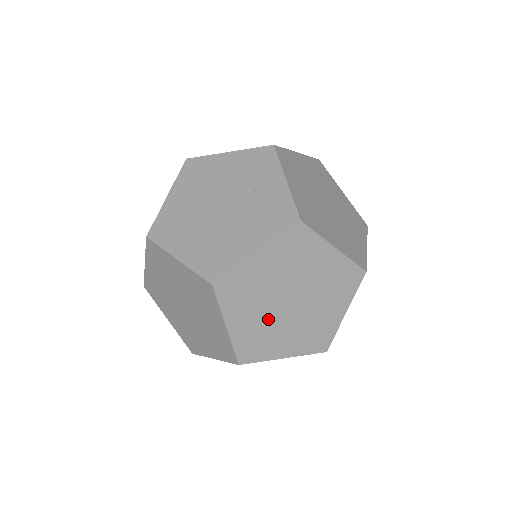
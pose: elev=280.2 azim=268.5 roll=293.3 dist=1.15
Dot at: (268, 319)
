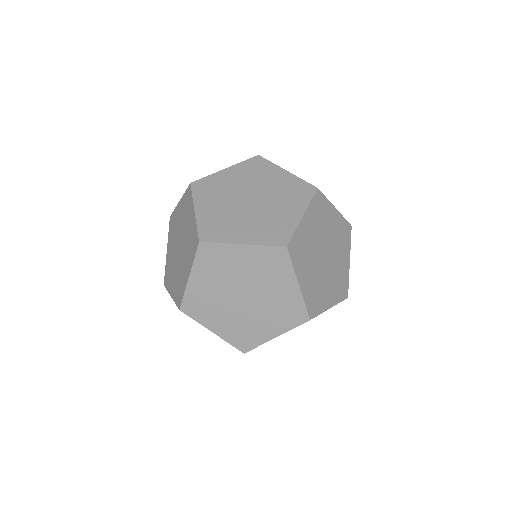
Dot at: (220, 295)
